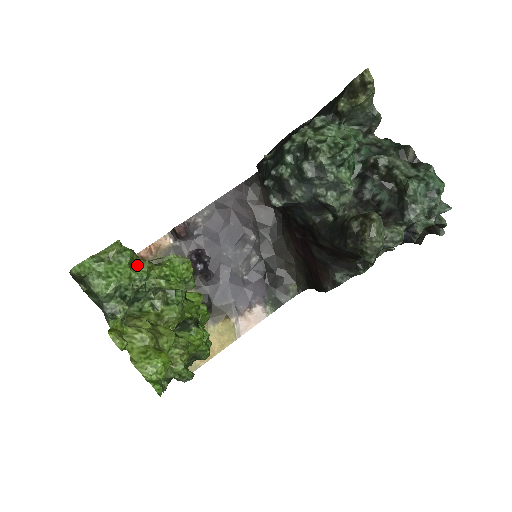
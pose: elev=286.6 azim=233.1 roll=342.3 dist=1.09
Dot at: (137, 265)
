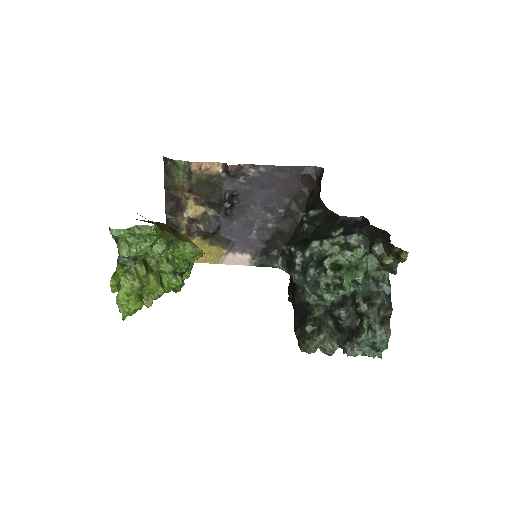
Dot at: (158, 243)
